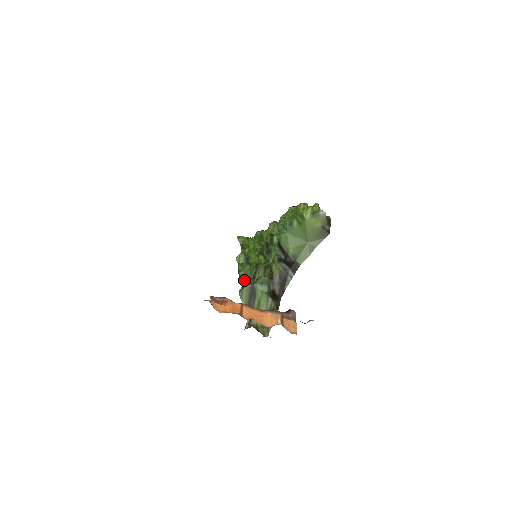
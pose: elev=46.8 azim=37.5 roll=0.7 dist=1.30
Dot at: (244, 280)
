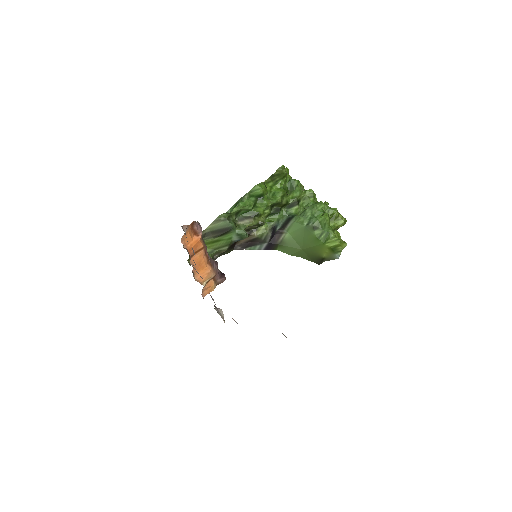
Dot at: (234, 212)
